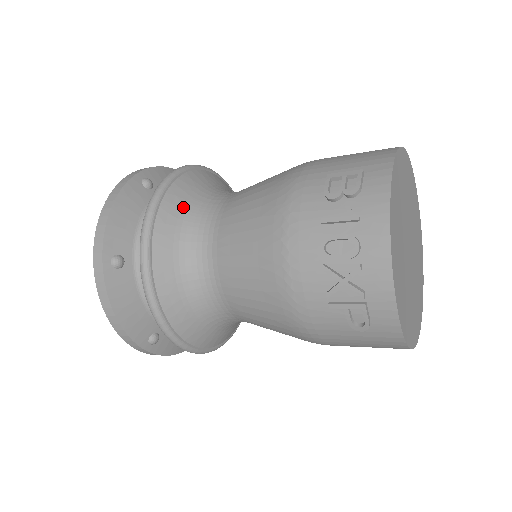
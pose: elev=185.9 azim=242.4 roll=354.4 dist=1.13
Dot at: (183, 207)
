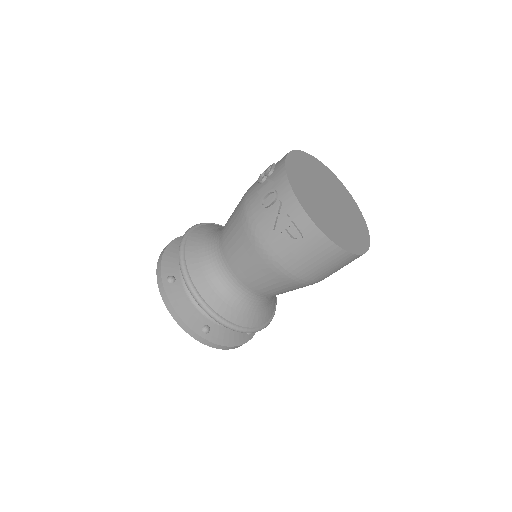
Dot at: (201, 237)
